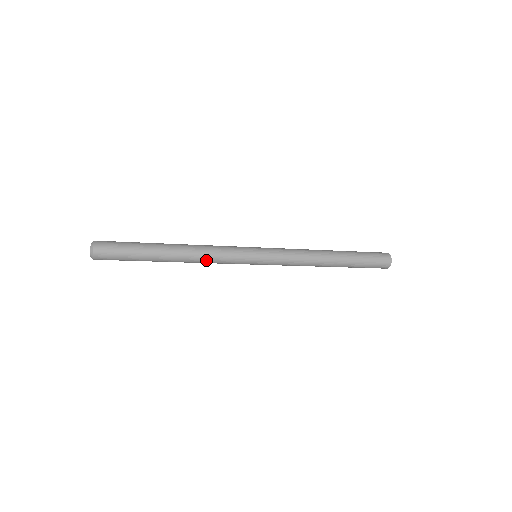
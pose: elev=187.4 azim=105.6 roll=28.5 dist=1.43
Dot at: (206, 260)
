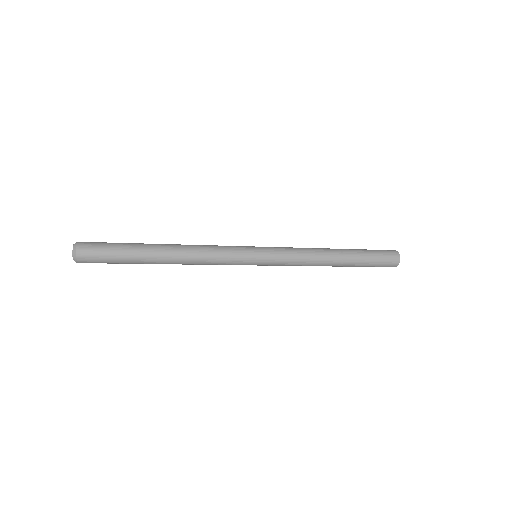
Dot at: (202, 258)
